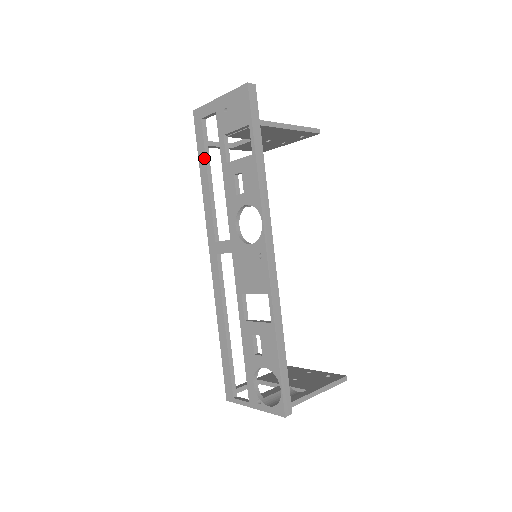
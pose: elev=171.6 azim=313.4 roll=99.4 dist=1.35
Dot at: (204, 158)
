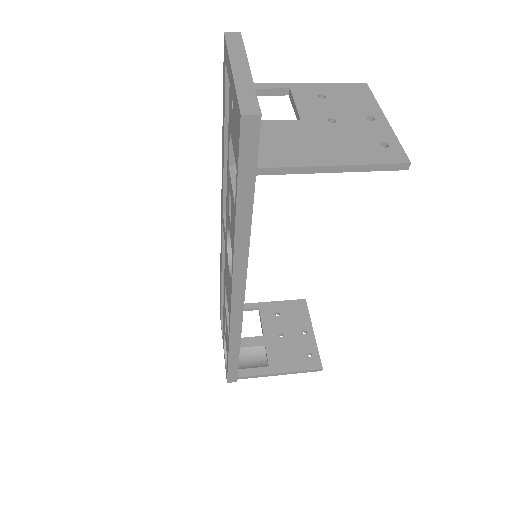
Dot at: (224, 118)
